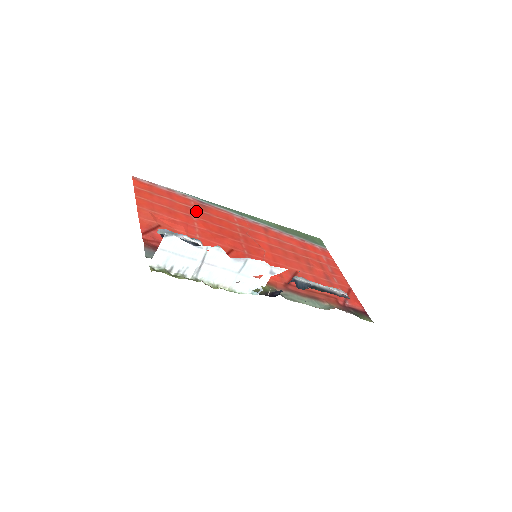
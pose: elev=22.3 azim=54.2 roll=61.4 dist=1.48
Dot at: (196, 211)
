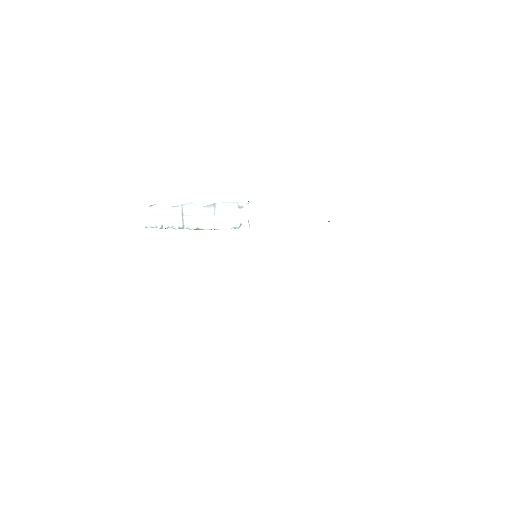
Dot at: occluded
